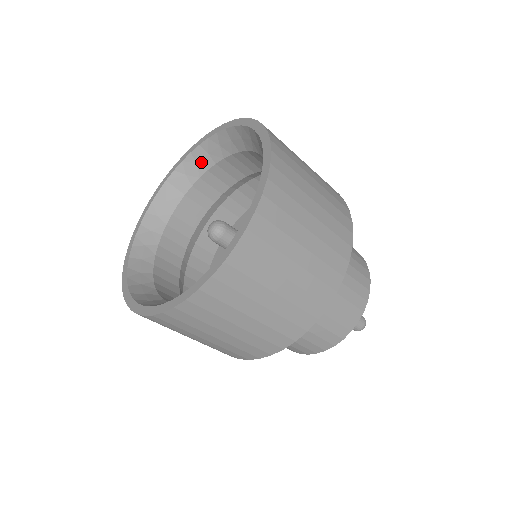
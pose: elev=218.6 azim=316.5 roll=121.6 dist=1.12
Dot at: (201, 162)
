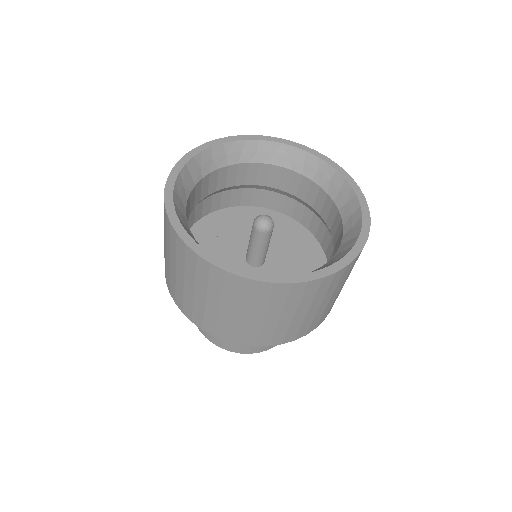
Dot at: (217, 159)
